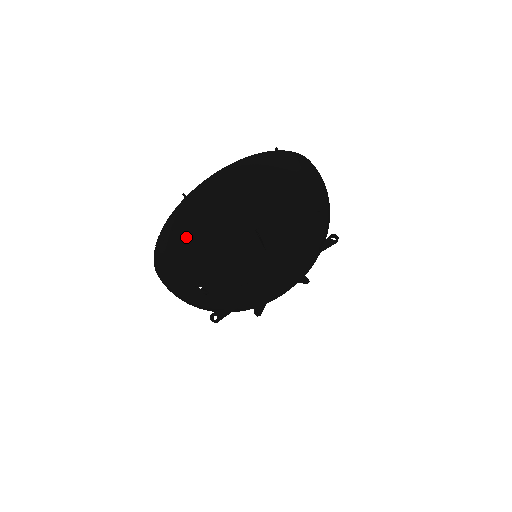
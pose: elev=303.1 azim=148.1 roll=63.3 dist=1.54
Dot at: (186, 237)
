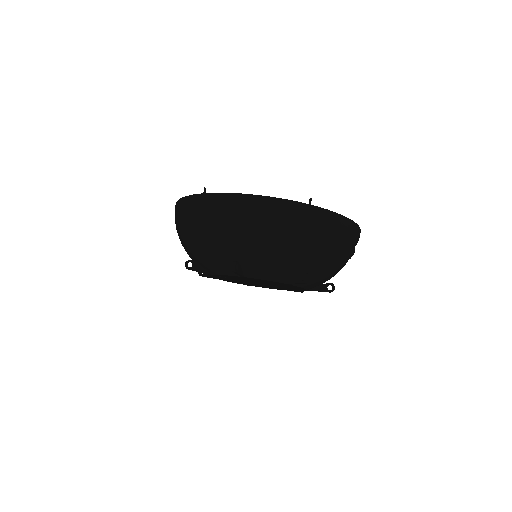
Dot at: (188, 222)
